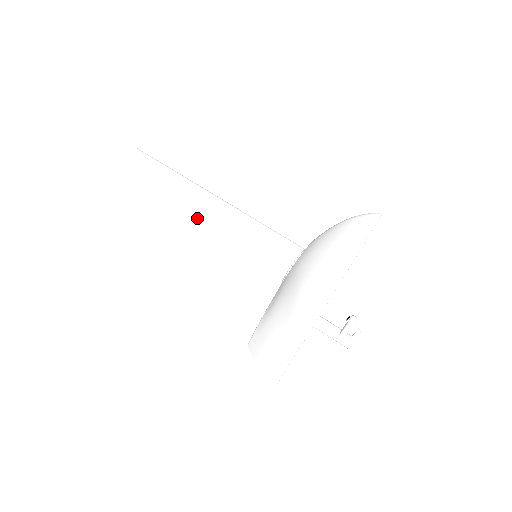
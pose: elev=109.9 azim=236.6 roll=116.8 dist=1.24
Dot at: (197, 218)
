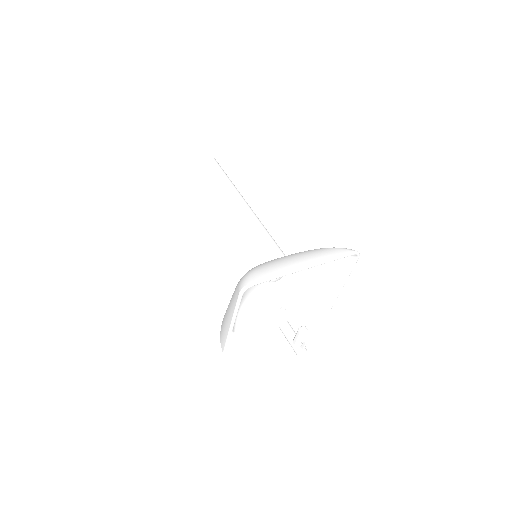
Dot at: (222, 213)
